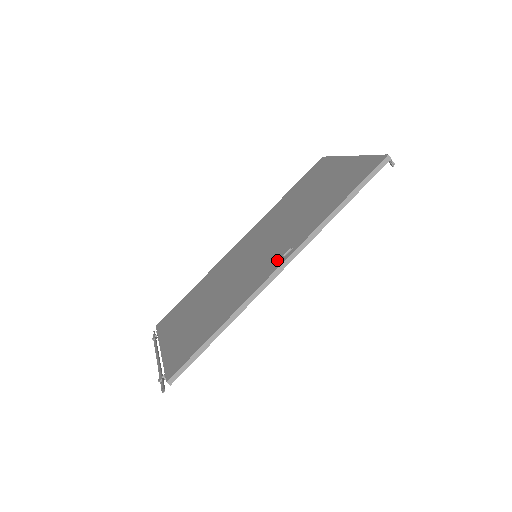
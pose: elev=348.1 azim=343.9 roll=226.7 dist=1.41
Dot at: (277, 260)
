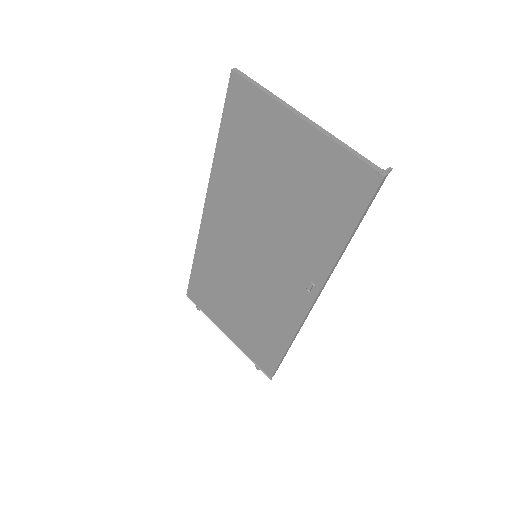
Dot at: (302, 293)
